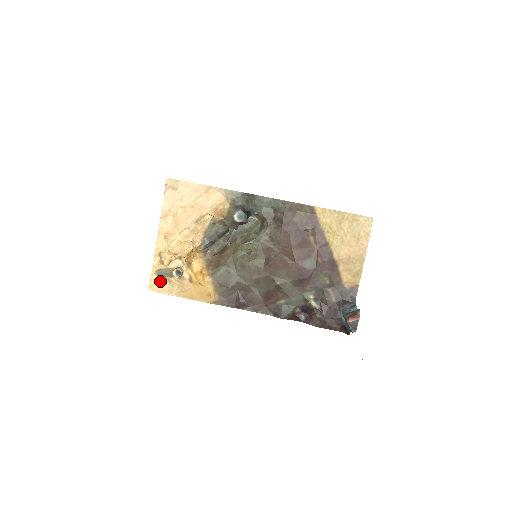
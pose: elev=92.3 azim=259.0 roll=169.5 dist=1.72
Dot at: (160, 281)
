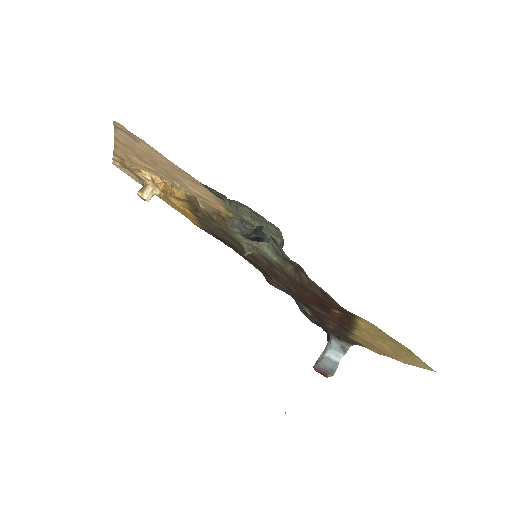
Dot at: (127, 170)
